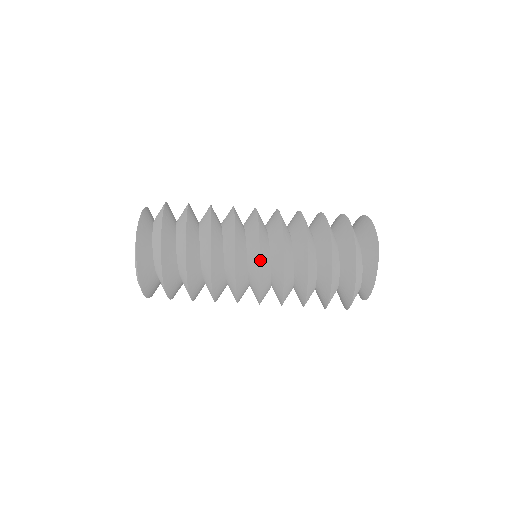
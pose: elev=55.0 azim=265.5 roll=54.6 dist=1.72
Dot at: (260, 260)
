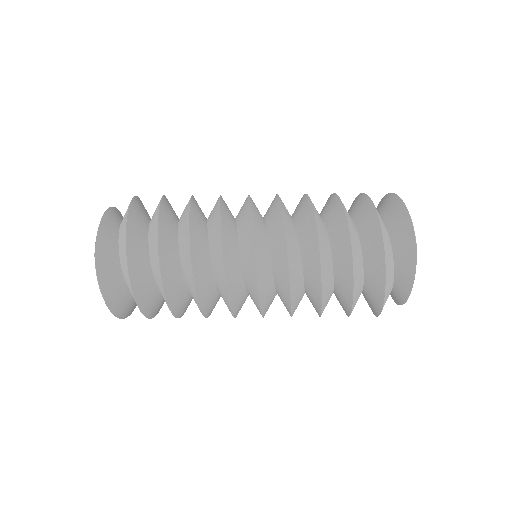
Dot at: (258, 281)
